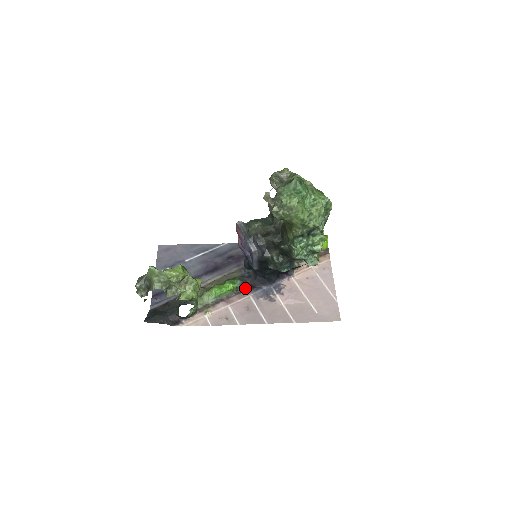
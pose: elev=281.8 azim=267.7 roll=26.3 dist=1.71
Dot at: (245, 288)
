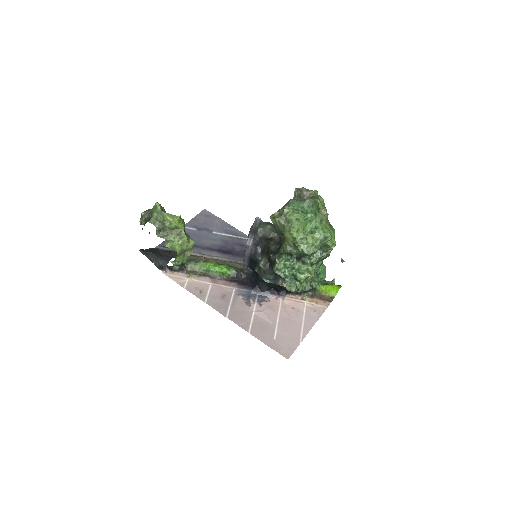
Dot at: (236, 280)
